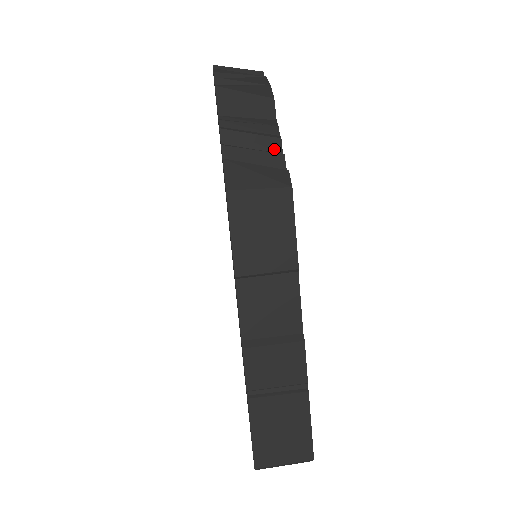
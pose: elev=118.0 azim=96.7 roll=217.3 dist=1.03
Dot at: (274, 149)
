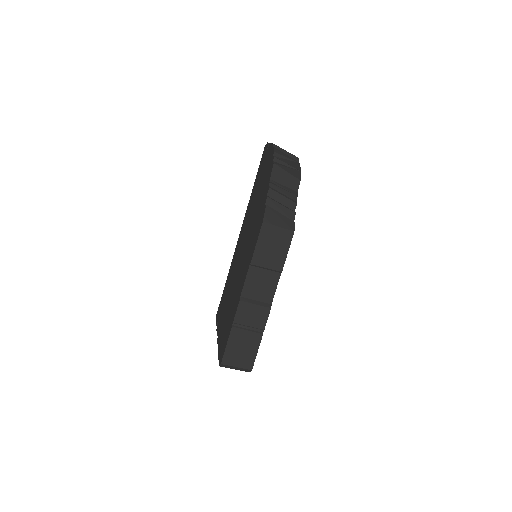
Dot at: (291, 208)
